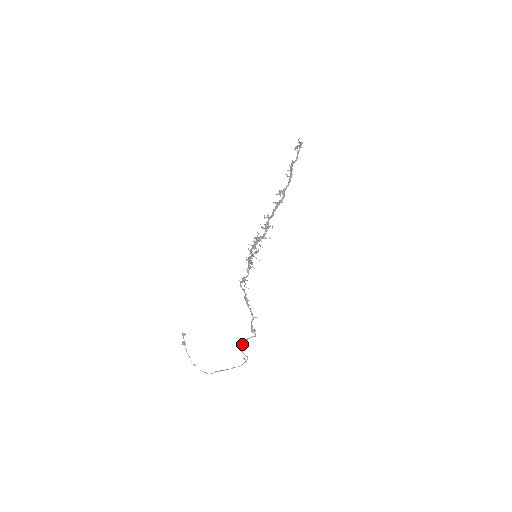
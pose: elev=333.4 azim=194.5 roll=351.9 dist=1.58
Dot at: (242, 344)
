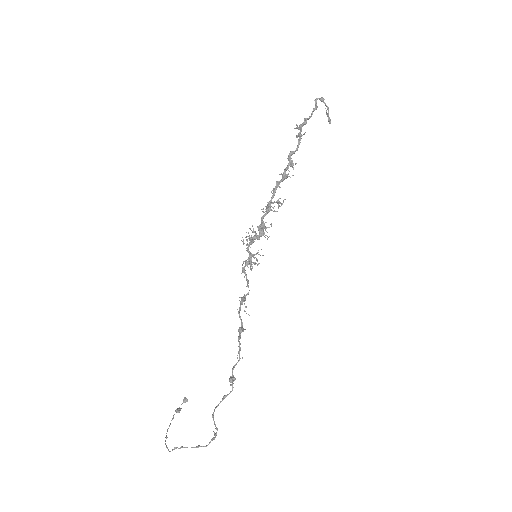
Dot at: (218, 404)
